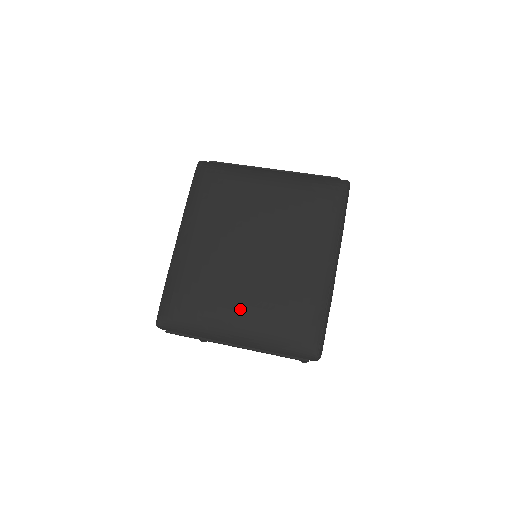
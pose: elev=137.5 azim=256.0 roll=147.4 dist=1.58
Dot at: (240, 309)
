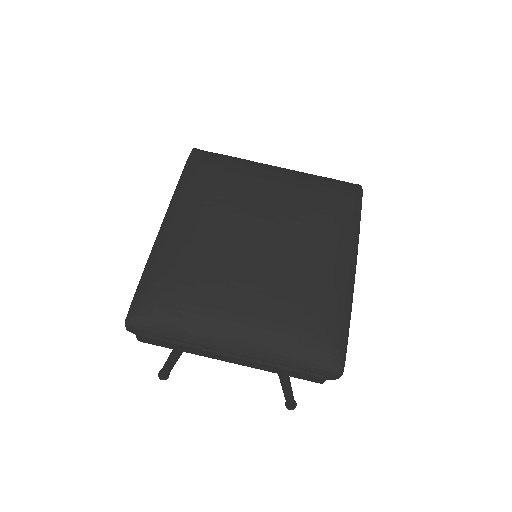
Dot at: (244, 305)
